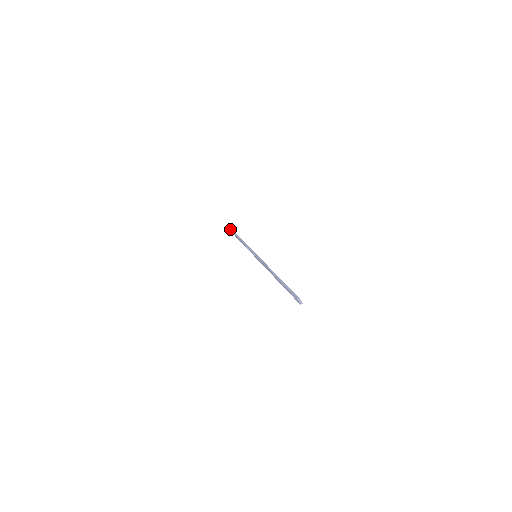
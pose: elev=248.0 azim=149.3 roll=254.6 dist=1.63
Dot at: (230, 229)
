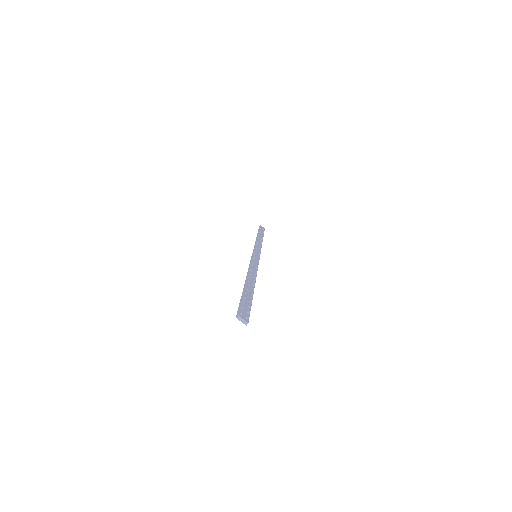
Dot at: occluded
